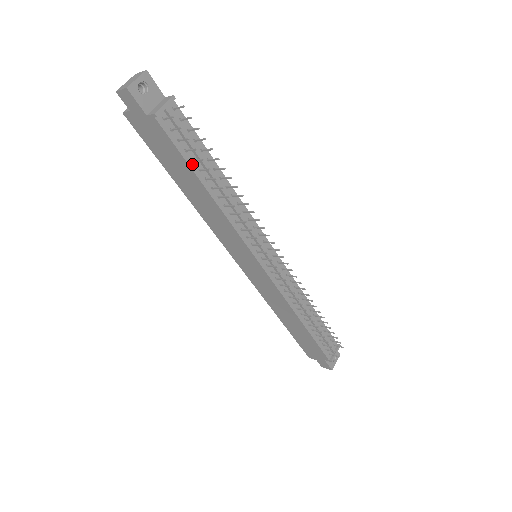
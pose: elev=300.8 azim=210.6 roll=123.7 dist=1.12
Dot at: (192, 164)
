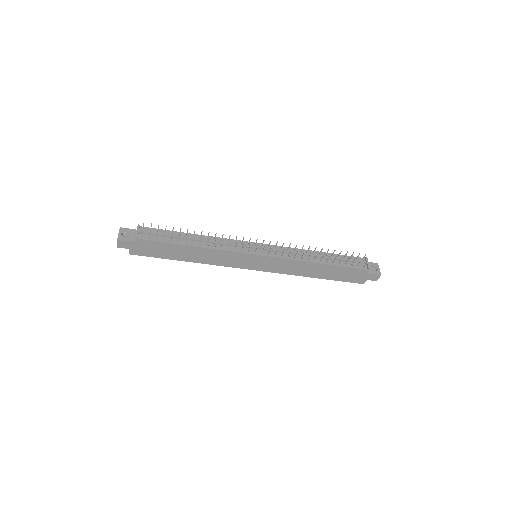
Dot at: (173, 242)
